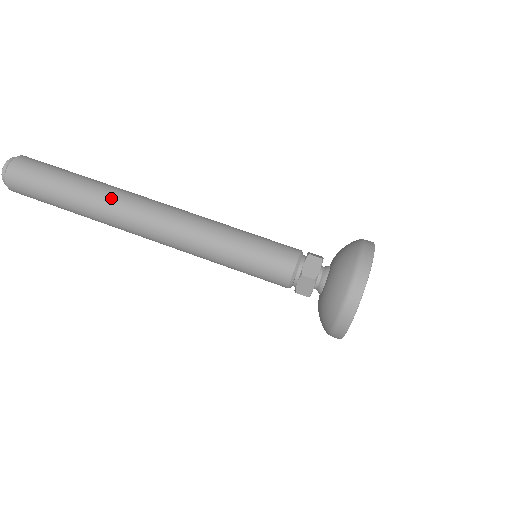
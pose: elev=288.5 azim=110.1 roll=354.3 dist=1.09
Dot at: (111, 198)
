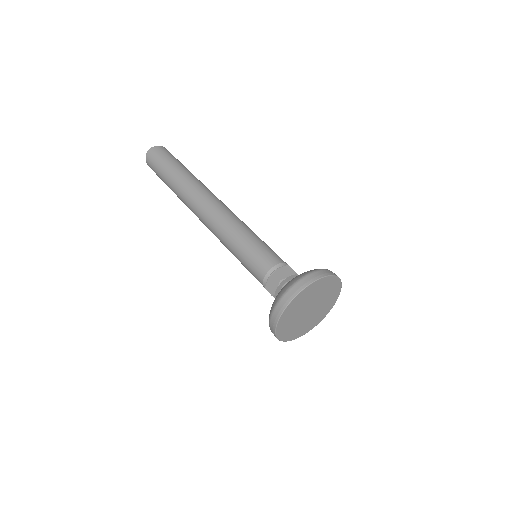
Dot at: (192, 183)
